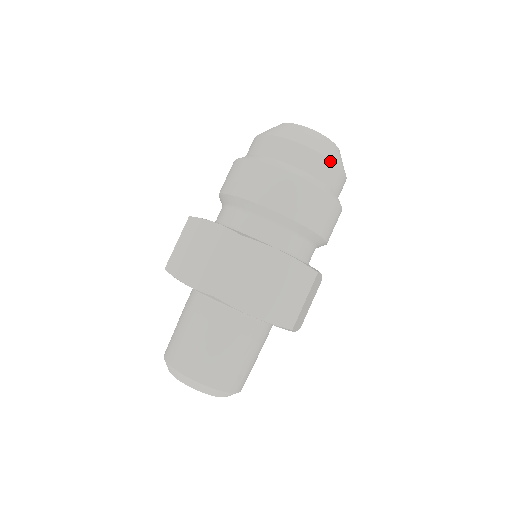
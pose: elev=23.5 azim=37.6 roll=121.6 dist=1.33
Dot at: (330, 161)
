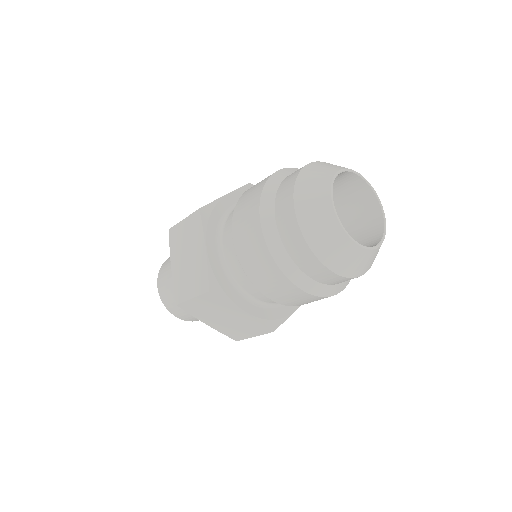
Dot at: (337, 275)
